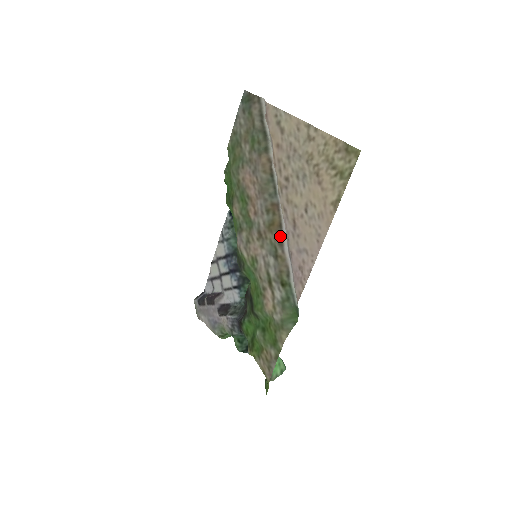
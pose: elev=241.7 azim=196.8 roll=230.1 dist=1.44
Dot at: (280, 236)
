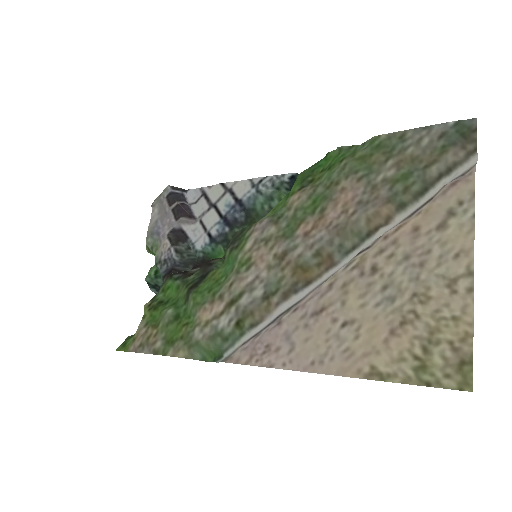
Dot at: (295, 289)
